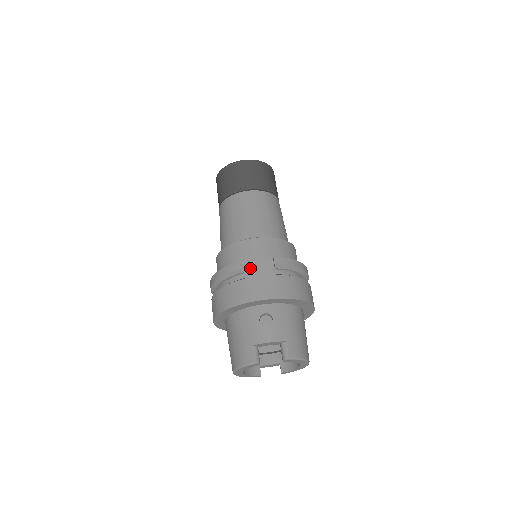
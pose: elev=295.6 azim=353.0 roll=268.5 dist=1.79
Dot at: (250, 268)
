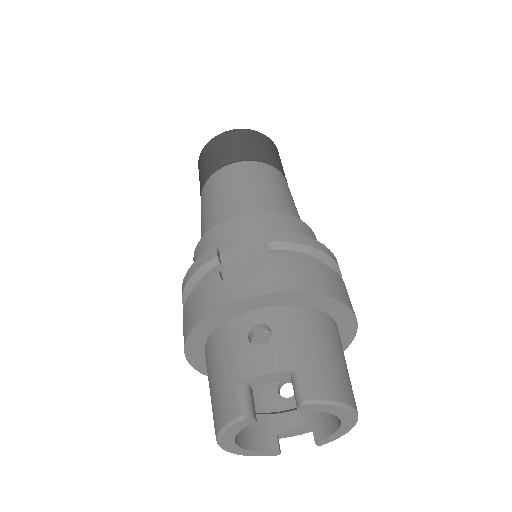
Dot at: (230, 257)
